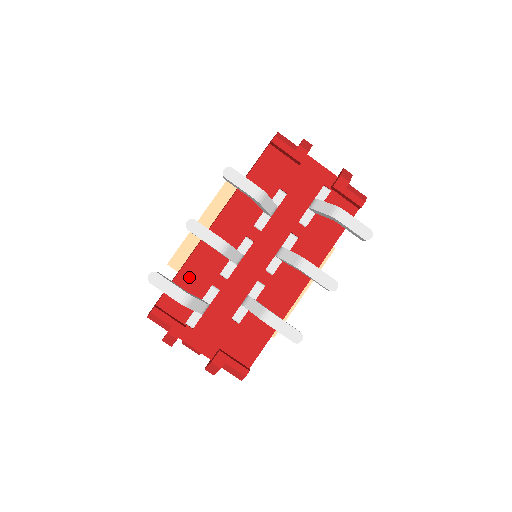
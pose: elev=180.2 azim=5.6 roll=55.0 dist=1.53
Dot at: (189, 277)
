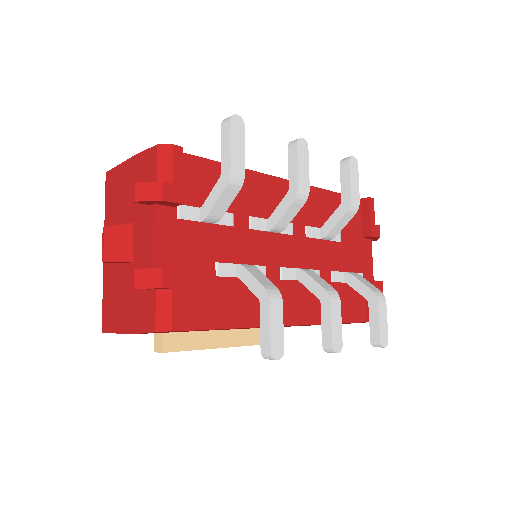
Dot at: occluded
